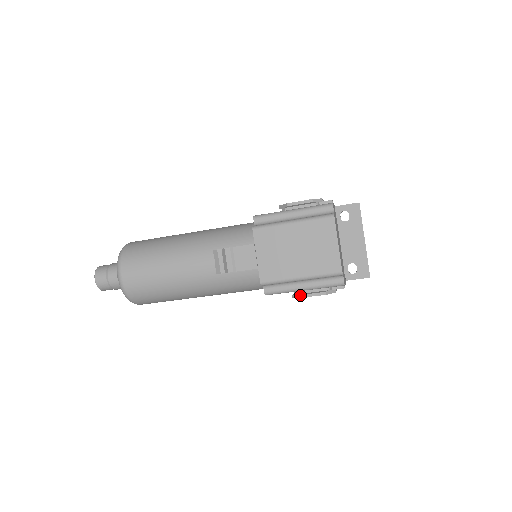
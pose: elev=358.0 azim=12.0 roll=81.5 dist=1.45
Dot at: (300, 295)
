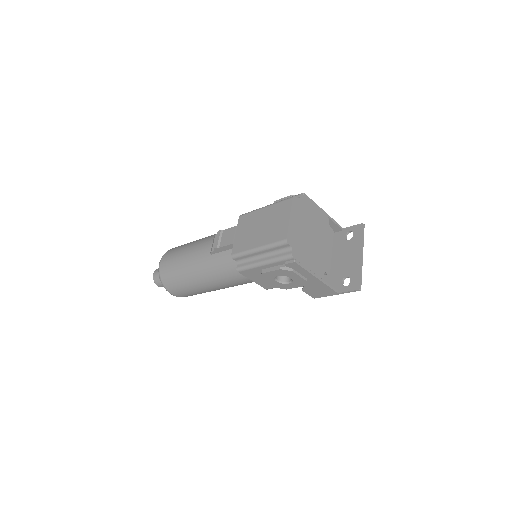
Dot at: (262, 271)
